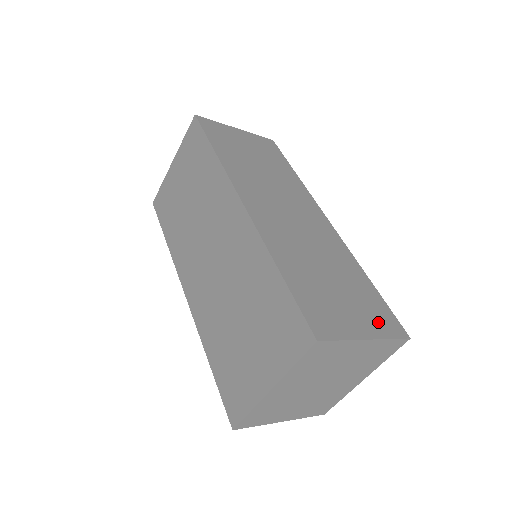
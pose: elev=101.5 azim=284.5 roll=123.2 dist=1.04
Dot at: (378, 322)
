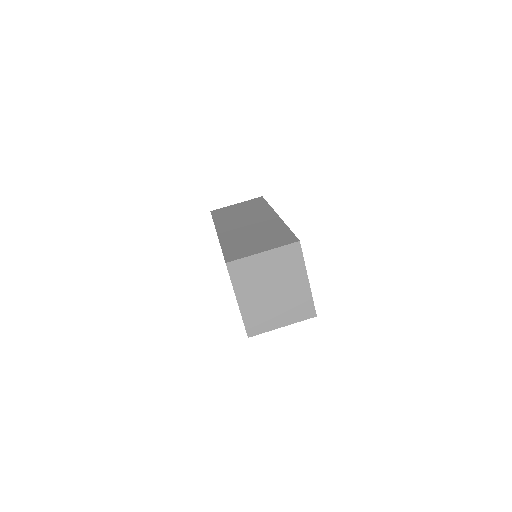
Dot at: (278, 243)
